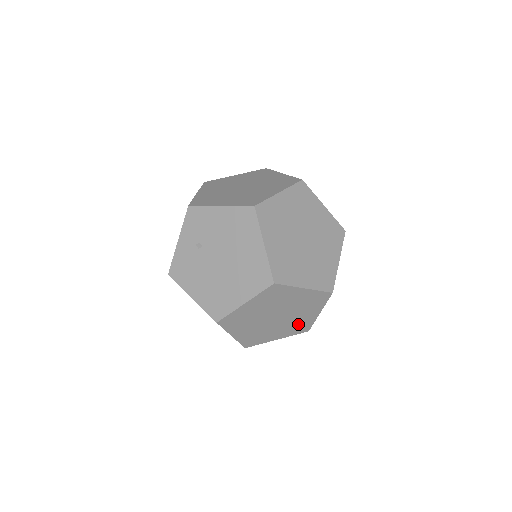
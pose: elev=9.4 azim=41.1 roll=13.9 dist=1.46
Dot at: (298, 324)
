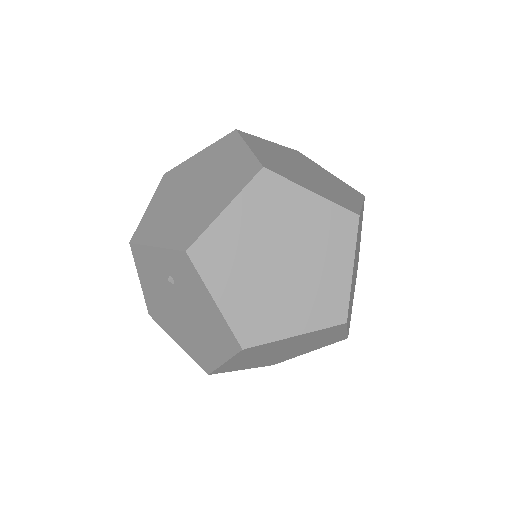
Dot at: occluded
